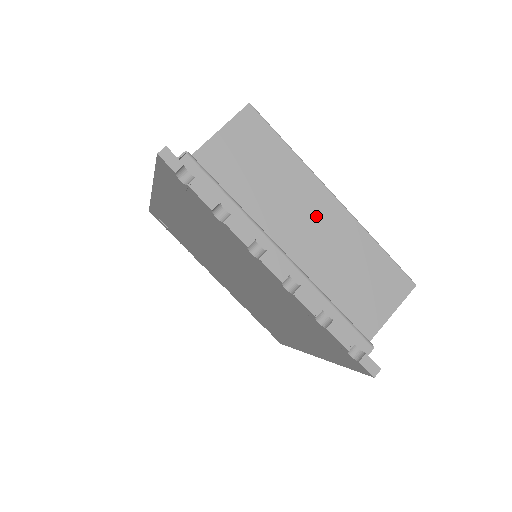
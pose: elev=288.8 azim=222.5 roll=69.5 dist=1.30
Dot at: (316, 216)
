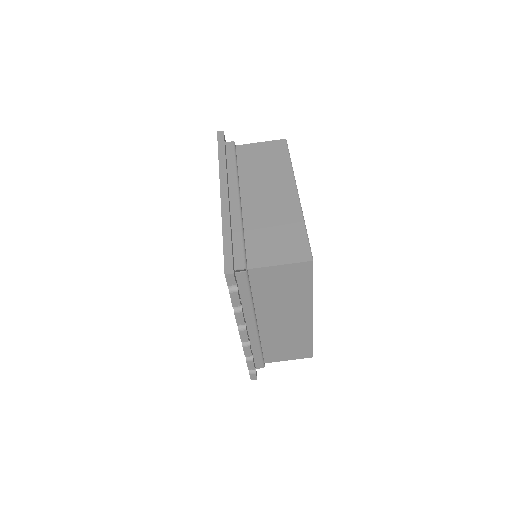
Dot at: (292, 318)
